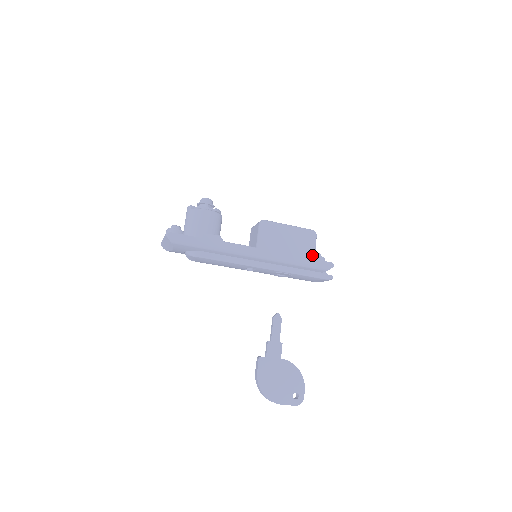
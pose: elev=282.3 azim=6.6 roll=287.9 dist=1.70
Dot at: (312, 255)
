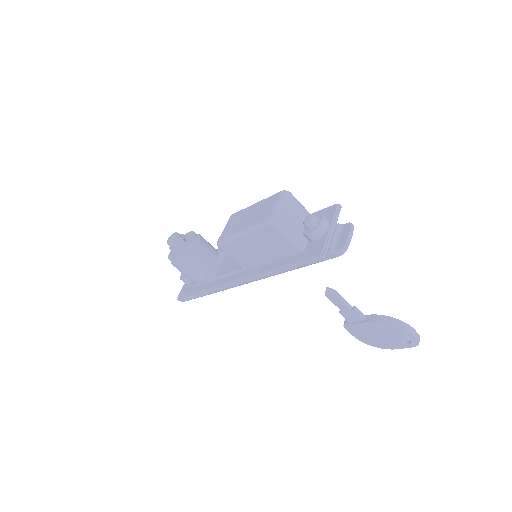
Dot at: (294, 248)
